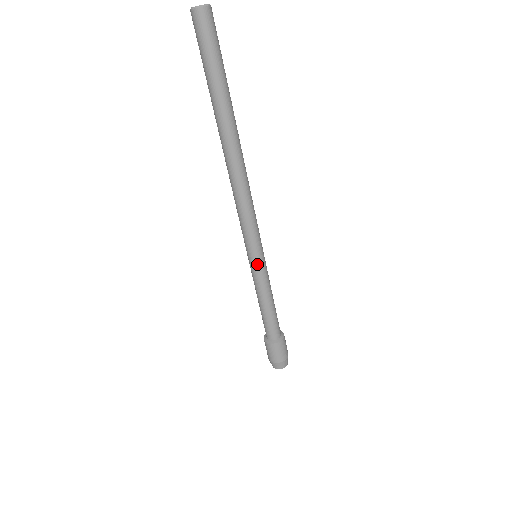
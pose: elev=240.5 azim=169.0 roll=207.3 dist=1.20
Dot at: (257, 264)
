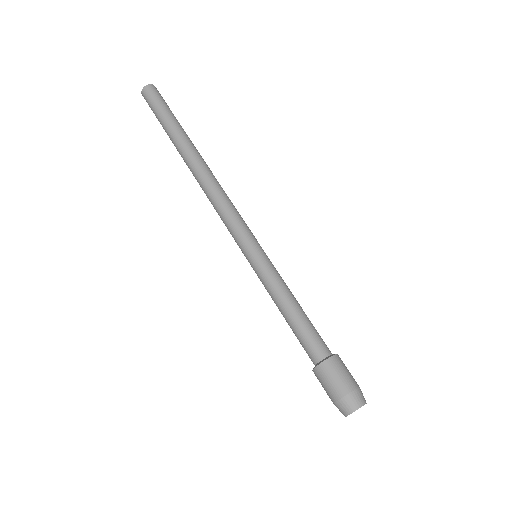
Dot at: (265, 255)
